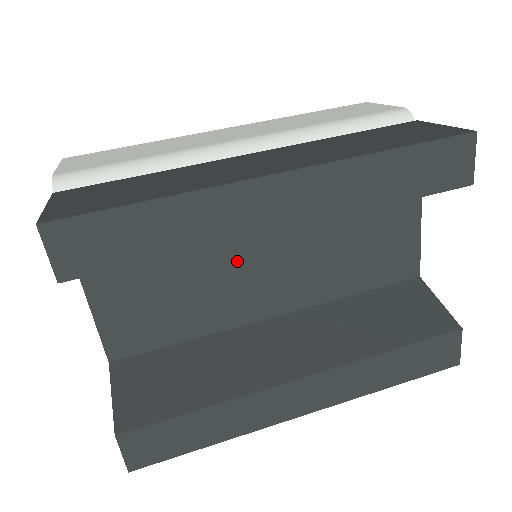
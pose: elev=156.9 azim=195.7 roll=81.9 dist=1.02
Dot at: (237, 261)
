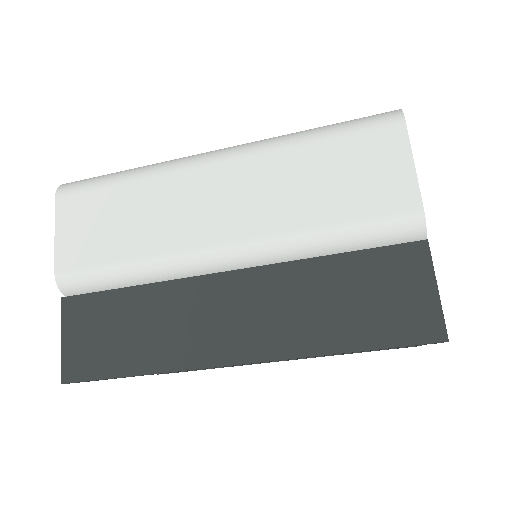
Dot at: occluded
